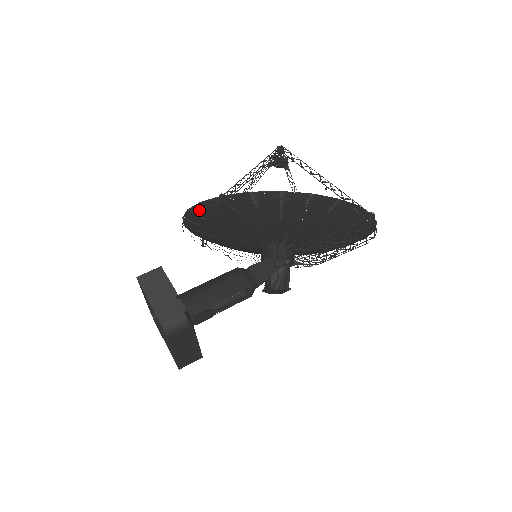
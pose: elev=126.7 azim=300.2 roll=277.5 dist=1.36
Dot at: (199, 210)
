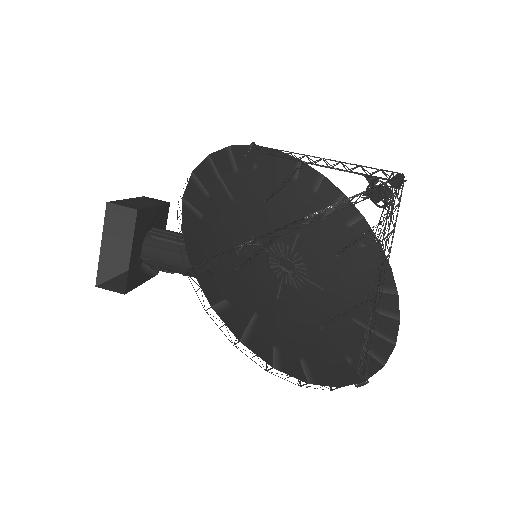
Dot at: occluded
